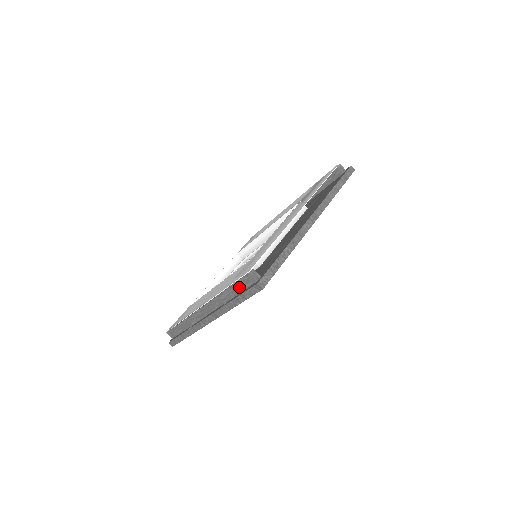
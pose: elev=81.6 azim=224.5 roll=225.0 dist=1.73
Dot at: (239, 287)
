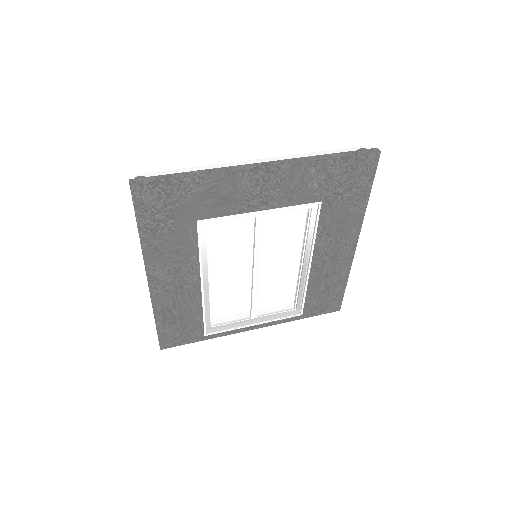
Dot at: occluded
